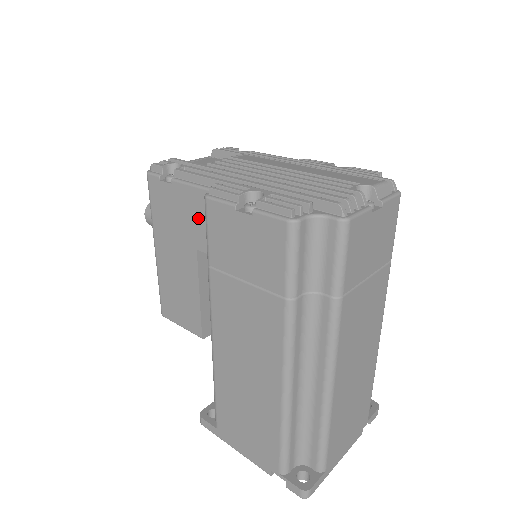
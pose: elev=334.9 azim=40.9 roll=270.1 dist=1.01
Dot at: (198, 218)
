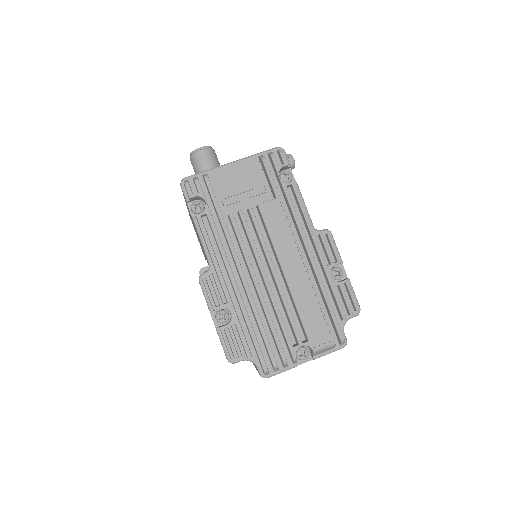
Dot at: (204, 253)
